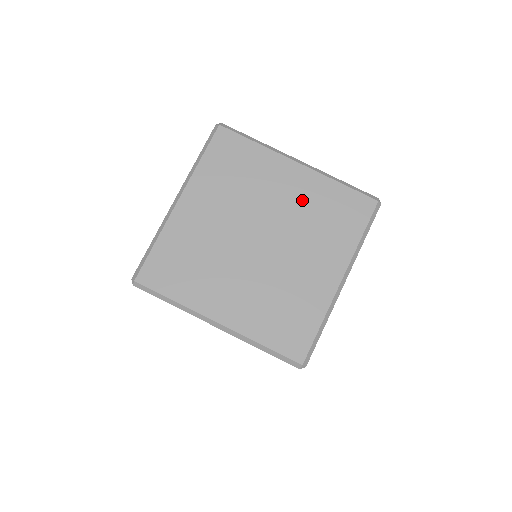
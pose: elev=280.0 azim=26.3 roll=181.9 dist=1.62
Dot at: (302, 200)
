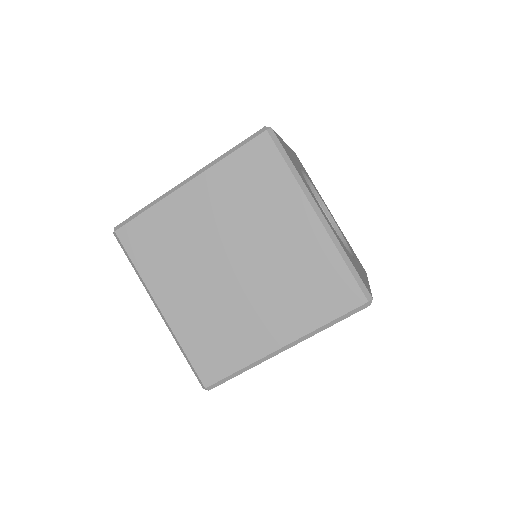
Dot at: (222, 202)
